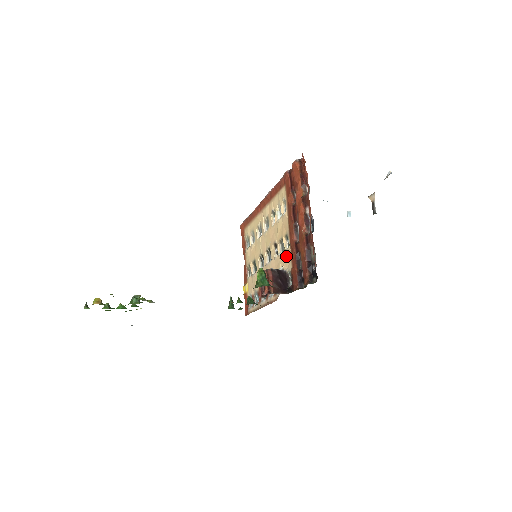
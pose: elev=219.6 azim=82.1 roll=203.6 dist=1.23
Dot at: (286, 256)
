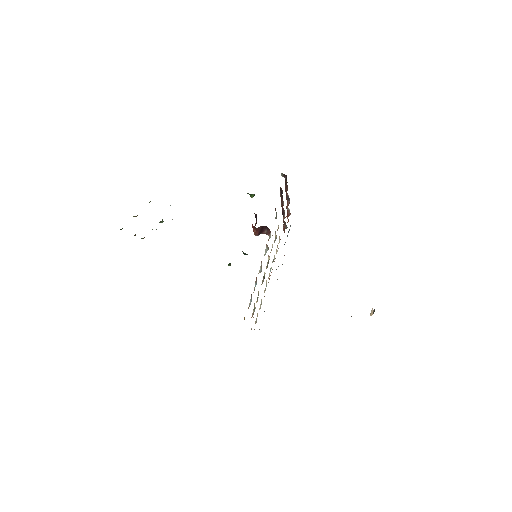
Dot at: occluded
